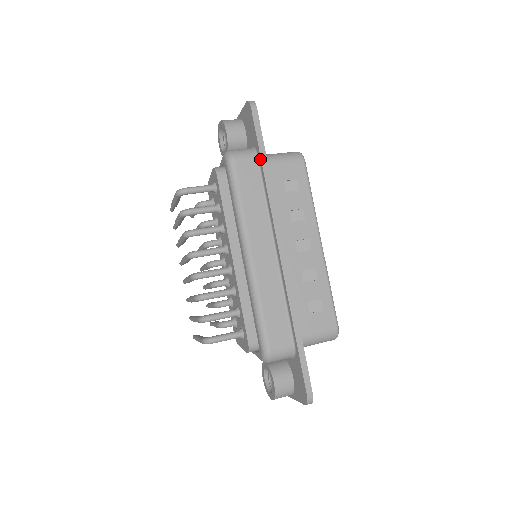
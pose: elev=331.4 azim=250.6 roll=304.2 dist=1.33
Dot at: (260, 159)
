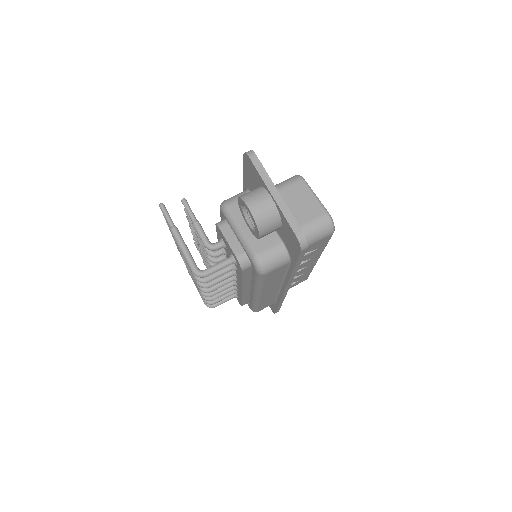
Dot at: (292, 268)
